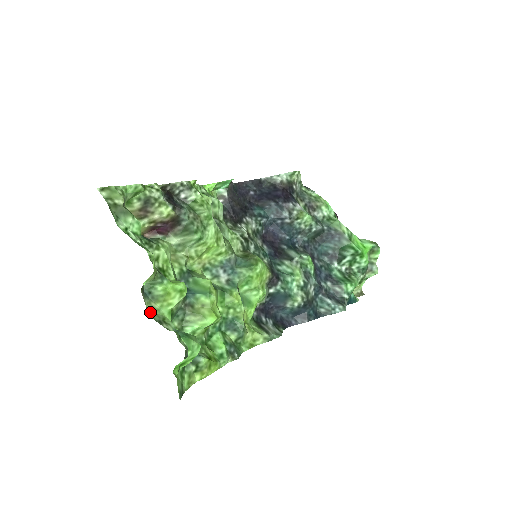
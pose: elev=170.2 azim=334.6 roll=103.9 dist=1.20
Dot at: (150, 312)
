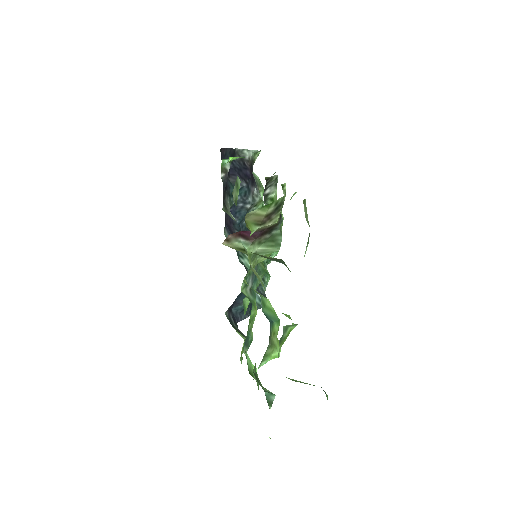
Dot at: occluded
